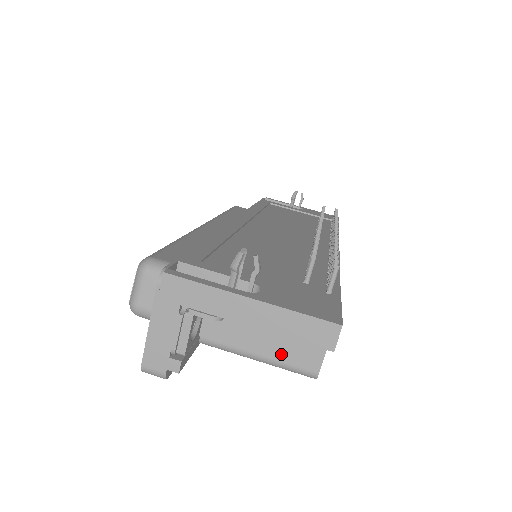
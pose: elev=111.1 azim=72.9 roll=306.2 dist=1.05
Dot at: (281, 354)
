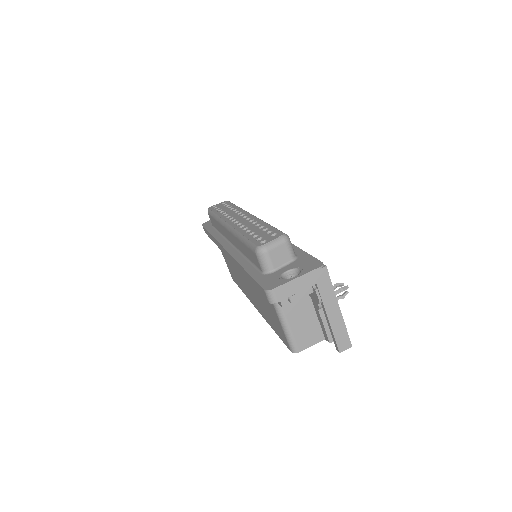
Dot at: (297, 331)
